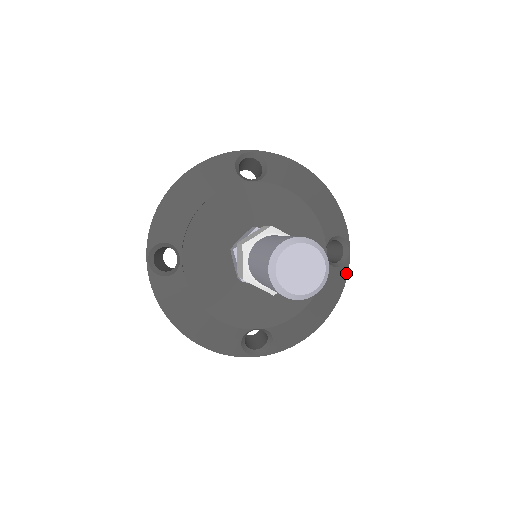
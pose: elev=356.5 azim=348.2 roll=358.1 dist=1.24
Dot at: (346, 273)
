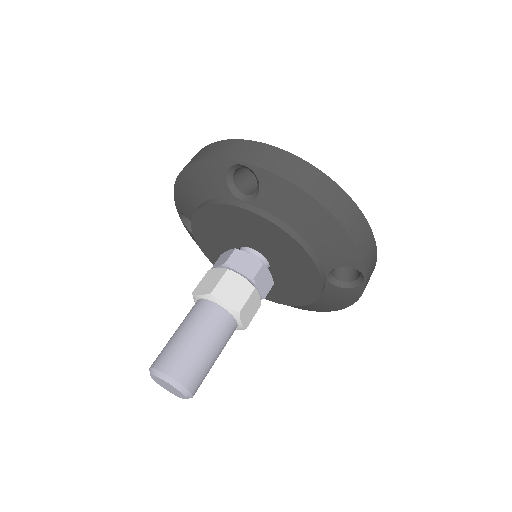
Dot at: (360, 292)
